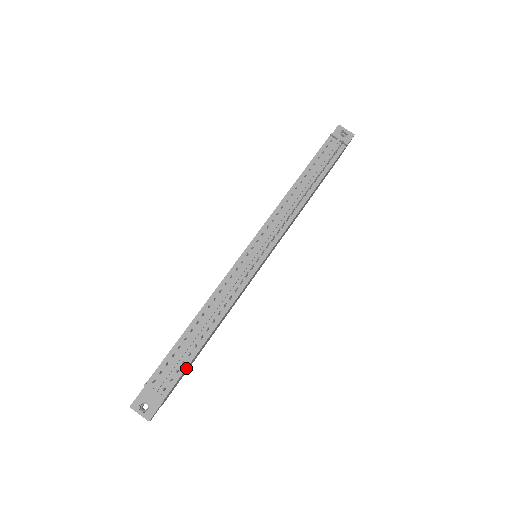
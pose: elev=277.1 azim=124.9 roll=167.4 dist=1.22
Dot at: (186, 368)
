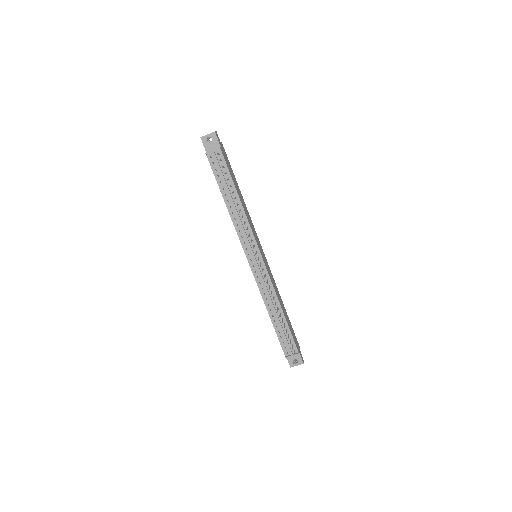
Dot at: (292, 335)
